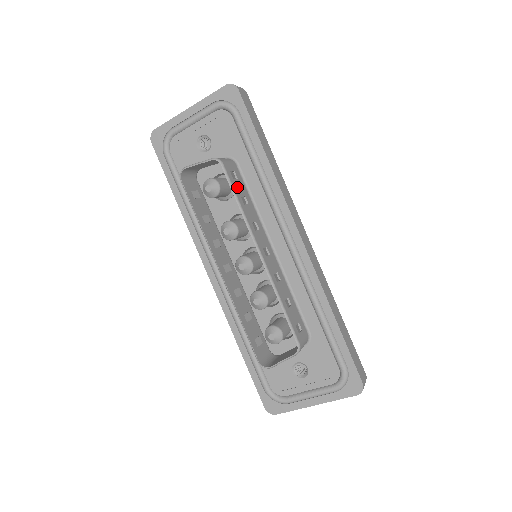
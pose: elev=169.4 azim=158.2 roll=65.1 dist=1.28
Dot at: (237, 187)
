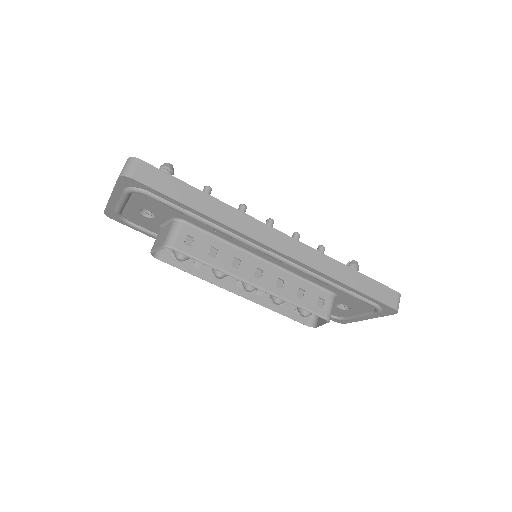
Dot at: (199, 250)
